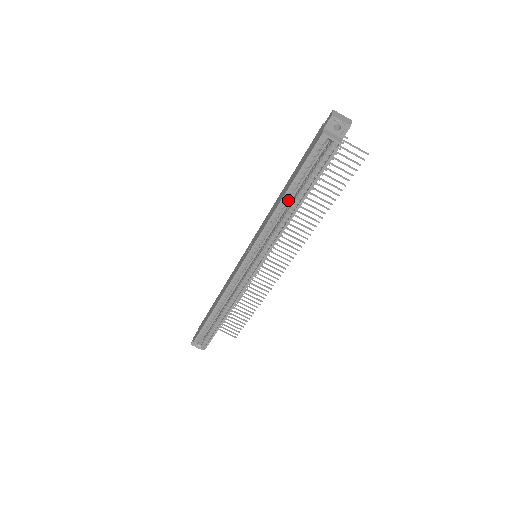
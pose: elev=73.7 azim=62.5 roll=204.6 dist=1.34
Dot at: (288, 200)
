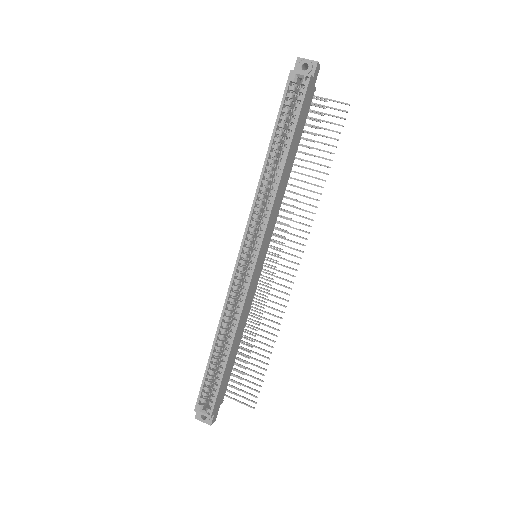
Dot at: (273, 160)
